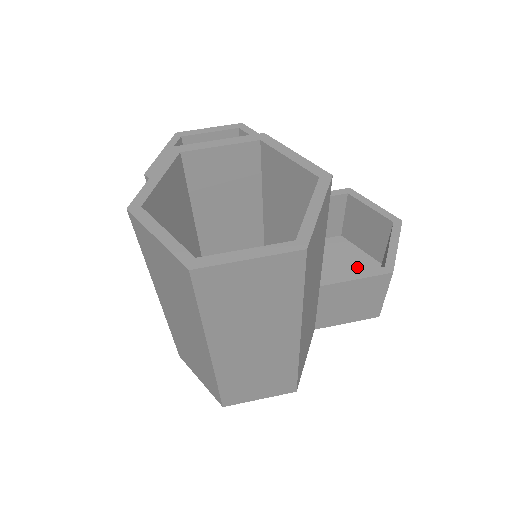
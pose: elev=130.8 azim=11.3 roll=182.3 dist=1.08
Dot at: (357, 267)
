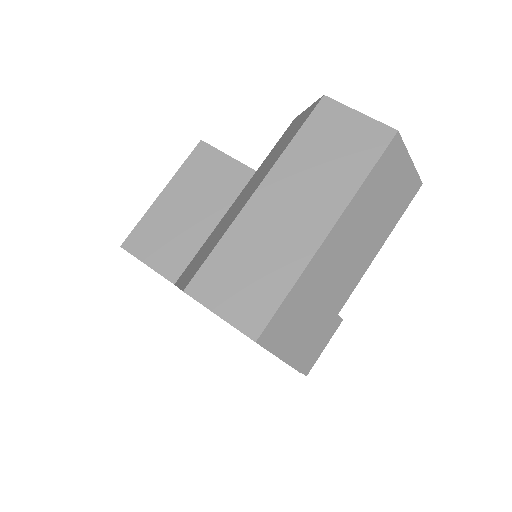
Dot at: occluded
